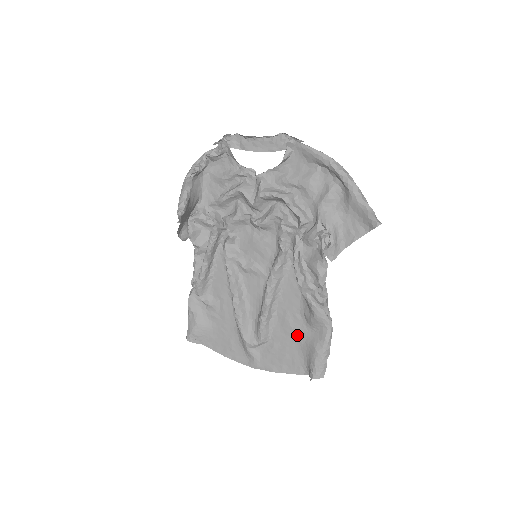
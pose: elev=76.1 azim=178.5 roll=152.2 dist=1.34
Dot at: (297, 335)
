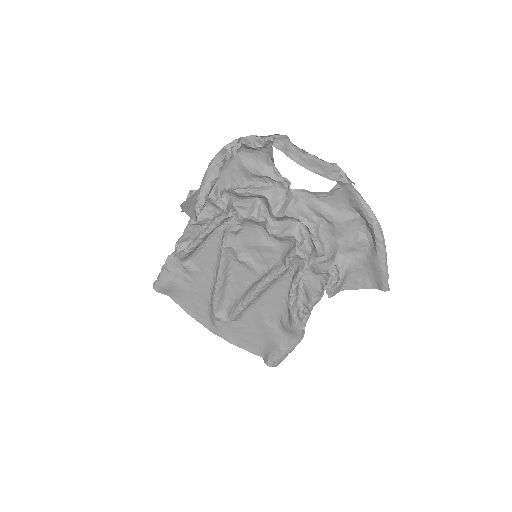
Dot at: (267, 329)
